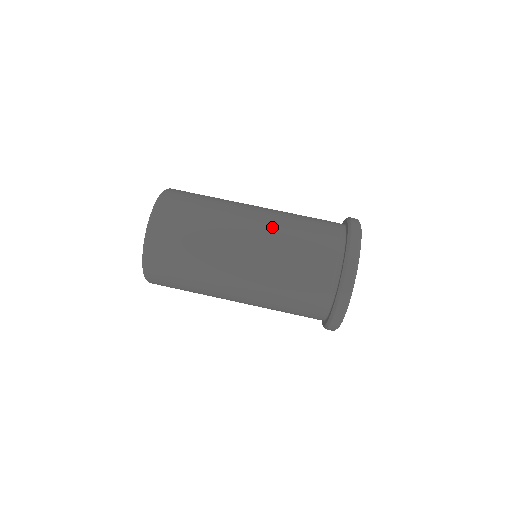
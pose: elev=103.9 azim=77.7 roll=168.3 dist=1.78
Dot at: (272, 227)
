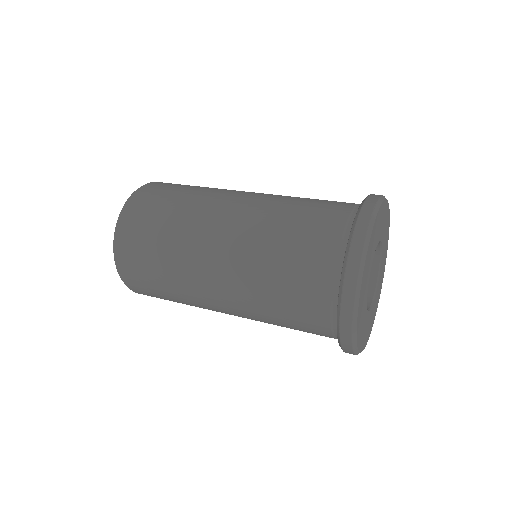
Dot at: (261, 205)
